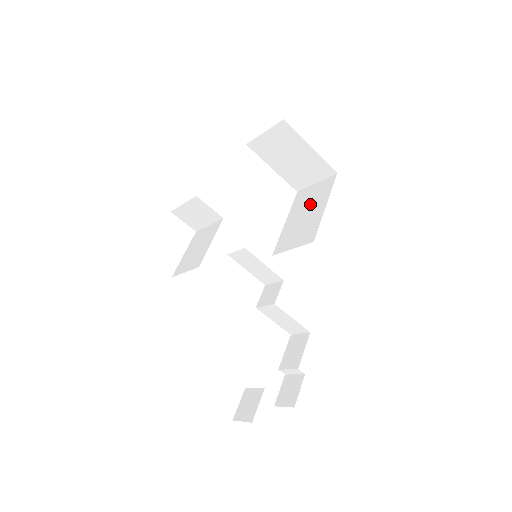
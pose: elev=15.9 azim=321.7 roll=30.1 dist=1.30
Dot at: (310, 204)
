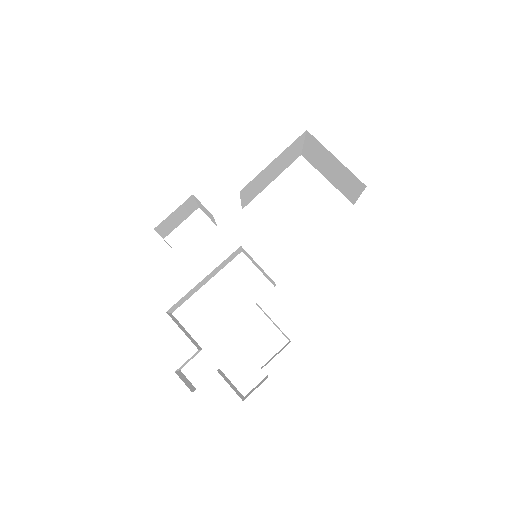
Dot at: occluded
